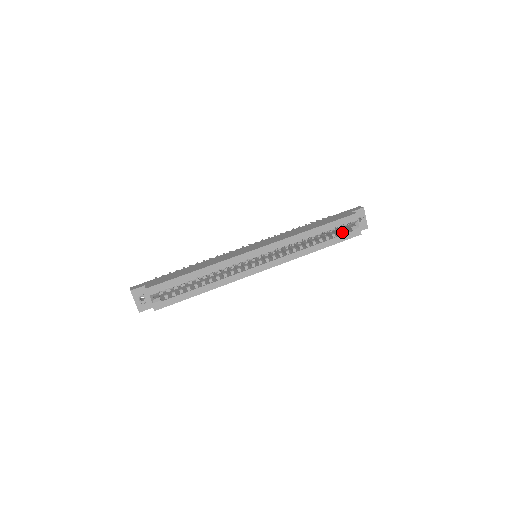
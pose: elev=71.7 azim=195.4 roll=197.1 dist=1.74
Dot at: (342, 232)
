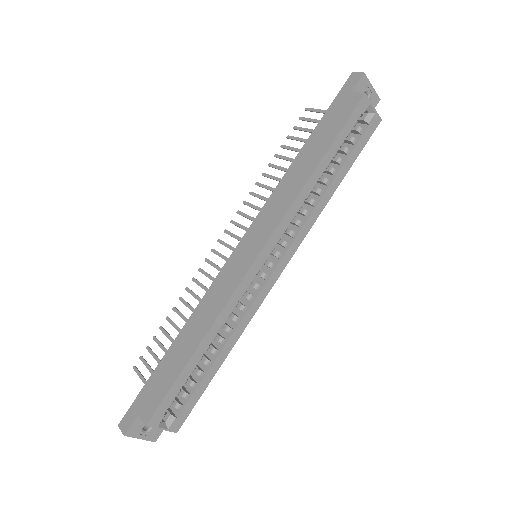
Dot at: (352, 134)
